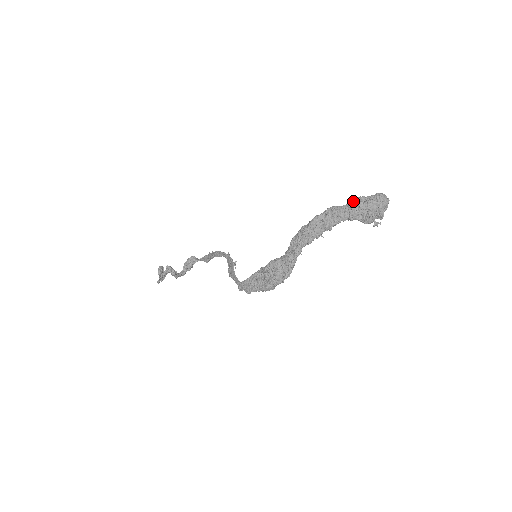
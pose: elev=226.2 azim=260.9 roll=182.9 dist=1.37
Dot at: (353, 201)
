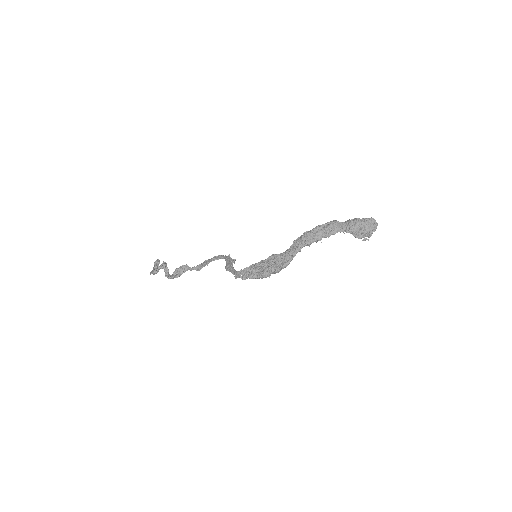
Dot at: (351, 219)
